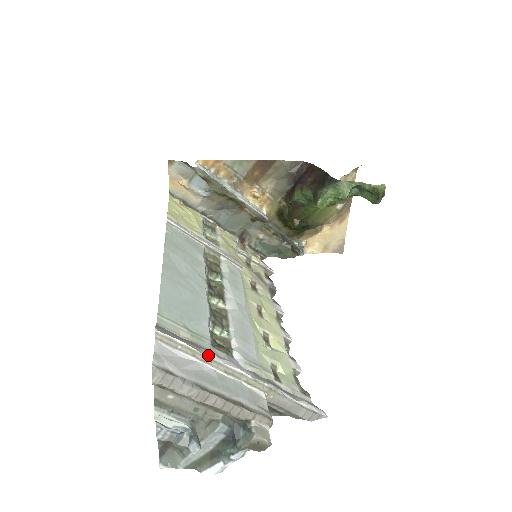
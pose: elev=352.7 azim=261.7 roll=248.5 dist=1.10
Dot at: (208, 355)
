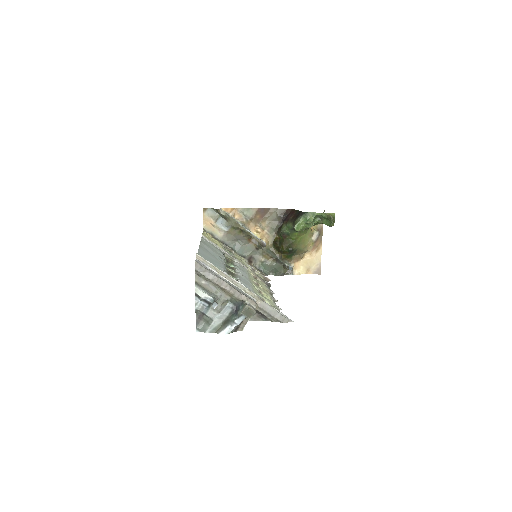
Dot at: (223, 272)
